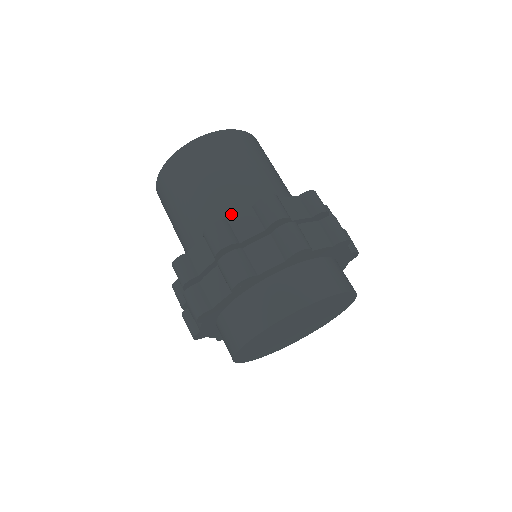
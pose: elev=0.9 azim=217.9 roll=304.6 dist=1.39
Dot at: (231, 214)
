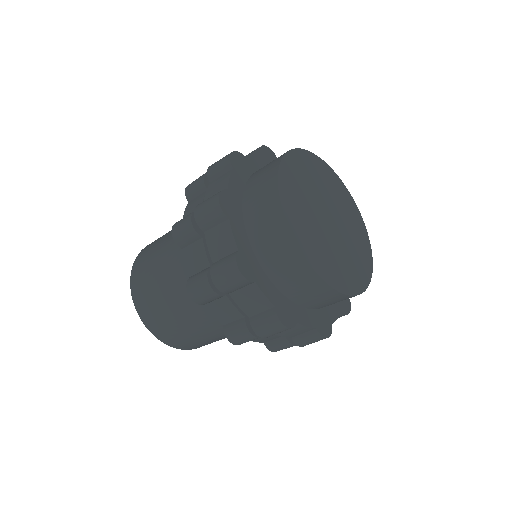
Dot at: occluded
